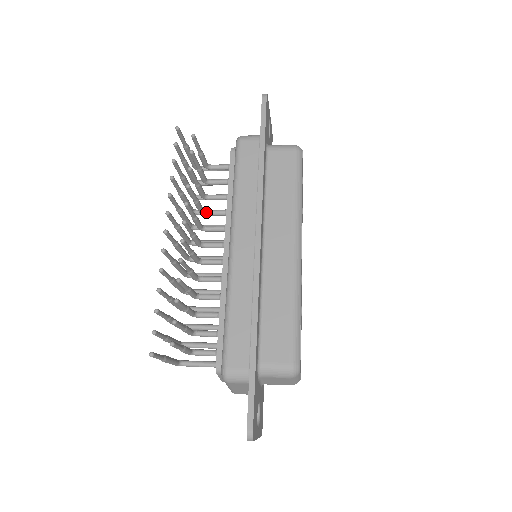
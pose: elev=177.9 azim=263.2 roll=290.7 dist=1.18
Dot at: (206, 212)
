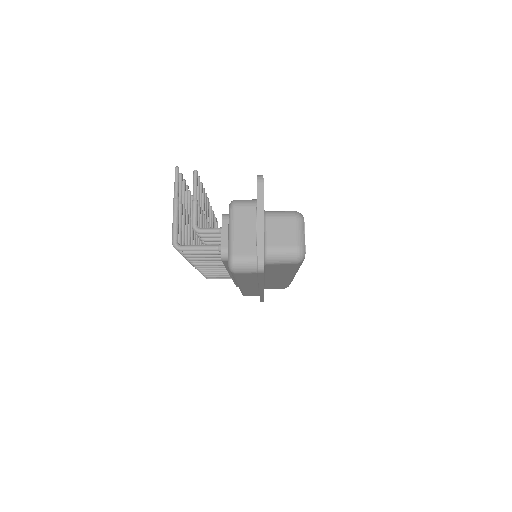
Dot at: occluded
